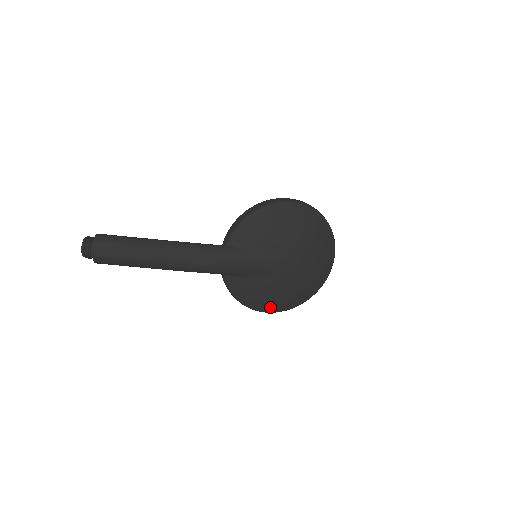
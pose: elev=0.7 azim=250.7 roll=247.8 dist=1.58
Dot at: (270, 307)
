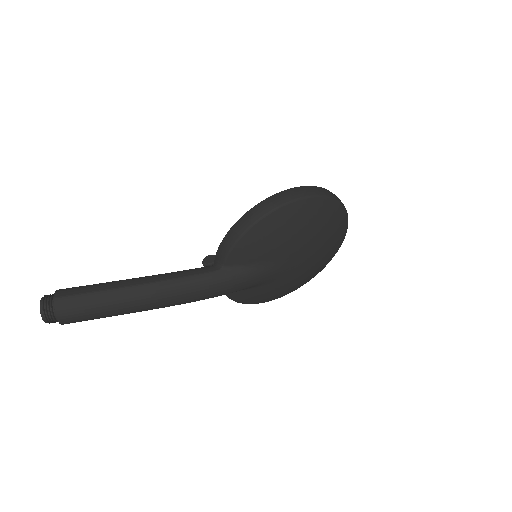
Dot at: (278, 297)
